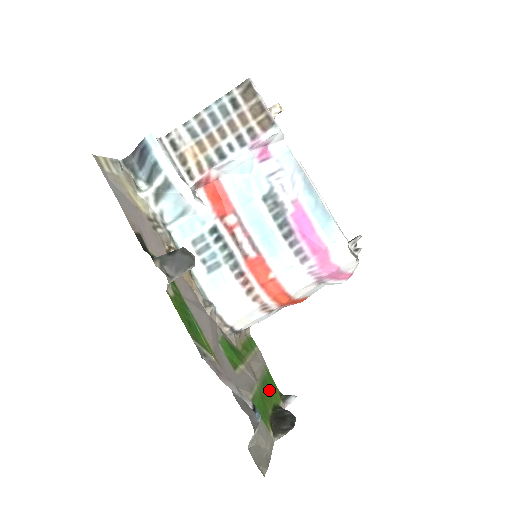
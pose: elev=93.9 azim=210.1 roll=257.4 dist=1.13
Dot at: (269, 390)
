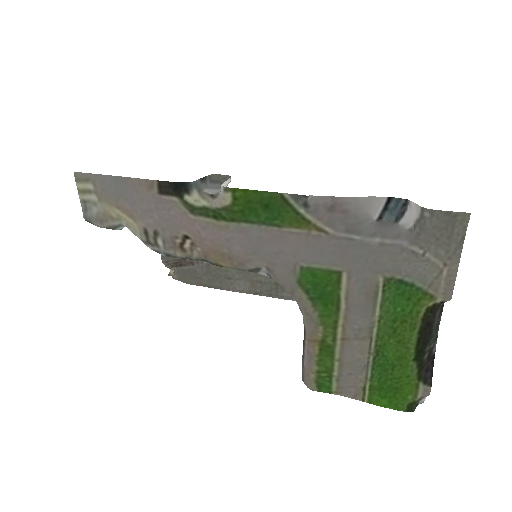
Dot at: (392, 368)
